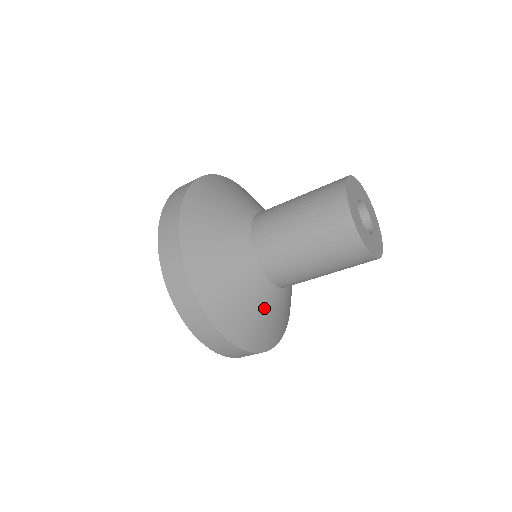
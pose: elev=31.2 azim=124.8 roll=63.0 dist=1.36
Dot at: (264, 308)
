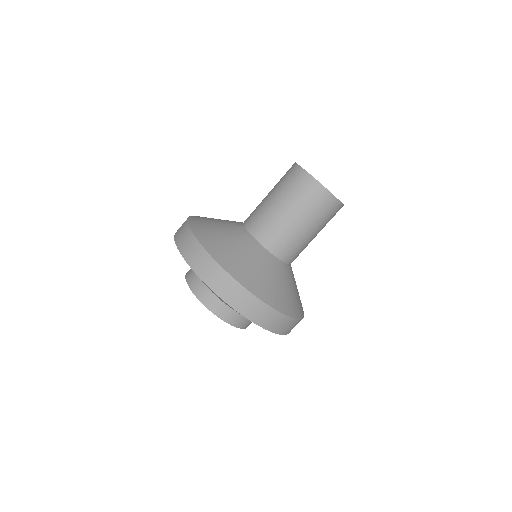
Dot at: (247, 252)
